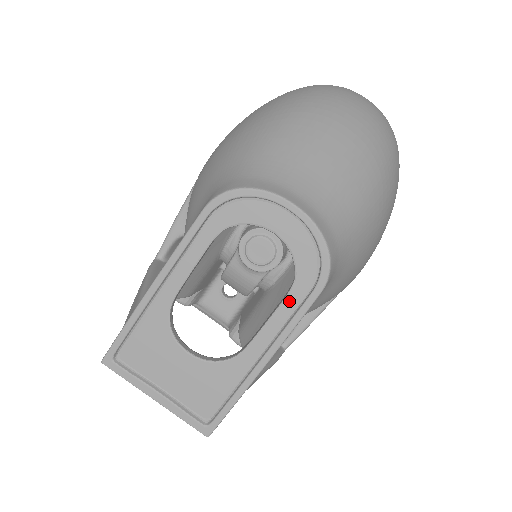
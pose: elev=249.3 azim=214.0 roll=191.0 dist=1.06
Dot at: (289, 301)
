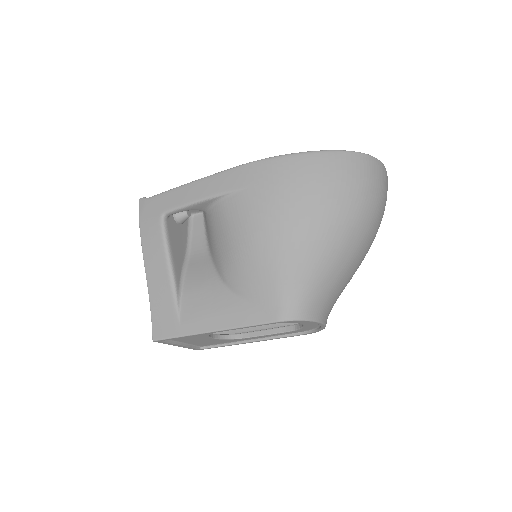
Dot at: (285, 333)
